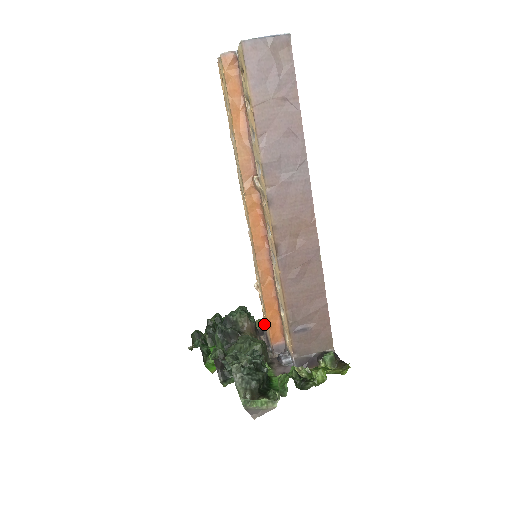
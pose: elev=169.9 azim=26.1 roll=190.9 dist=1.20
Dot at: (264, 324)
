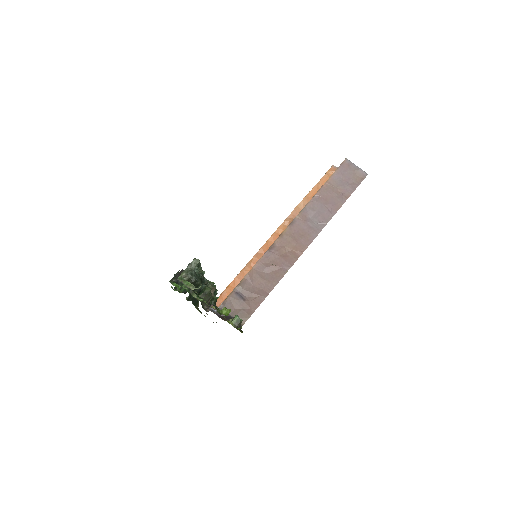
Dot at: occluded
